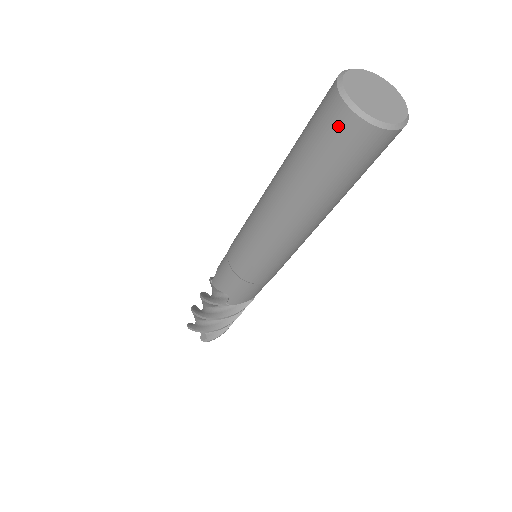
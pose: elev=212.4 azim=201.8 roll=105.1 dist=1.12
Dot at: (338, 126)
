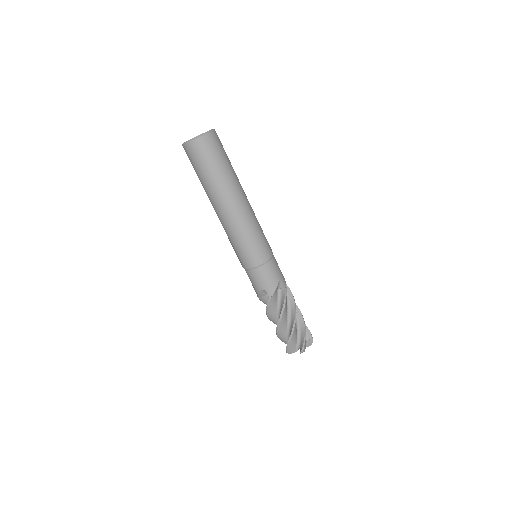
Dot at: (190, 153)
